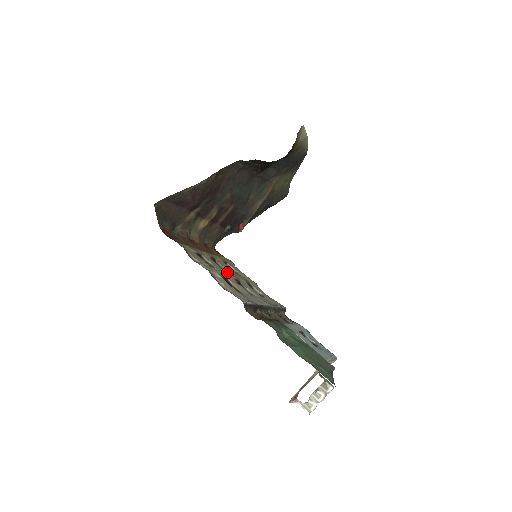
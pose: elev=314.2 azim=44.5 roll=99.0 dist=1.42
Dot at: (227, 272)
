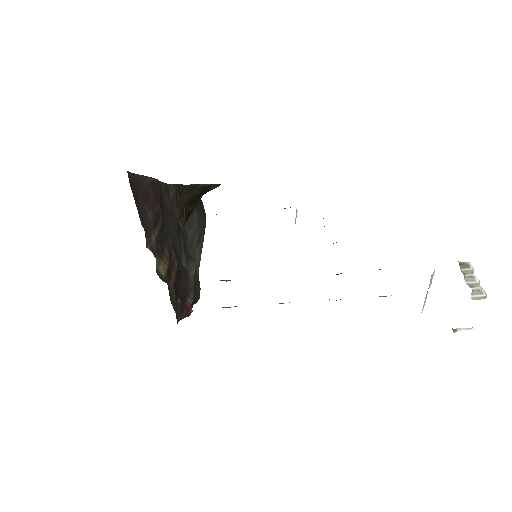
Dot at: occluded
